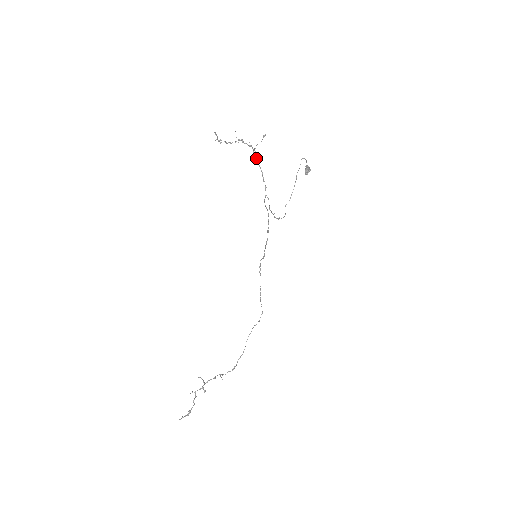
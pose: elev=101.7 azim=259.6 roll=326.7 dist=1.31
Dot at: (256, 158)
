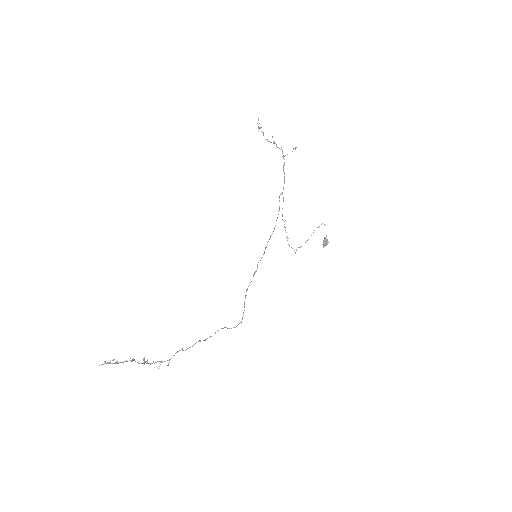
Dot at: (283, 167)
